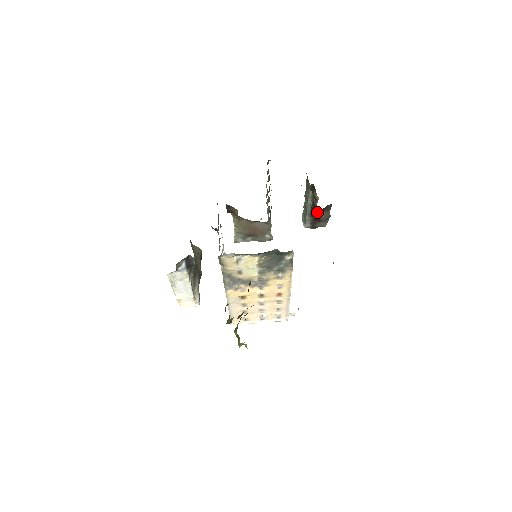
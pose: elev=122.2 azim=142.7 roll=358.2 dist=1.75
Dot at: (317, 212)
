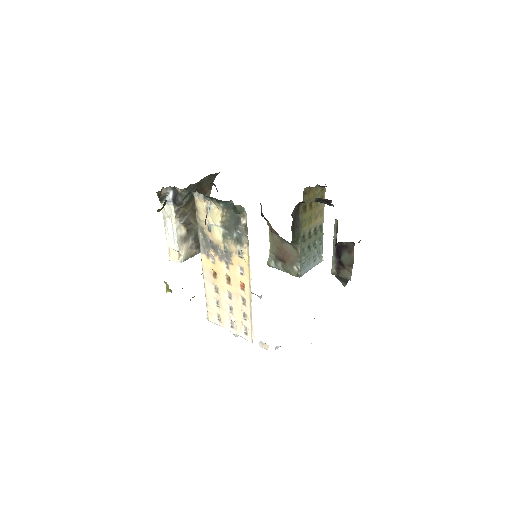
Dot at: (340, 251)
